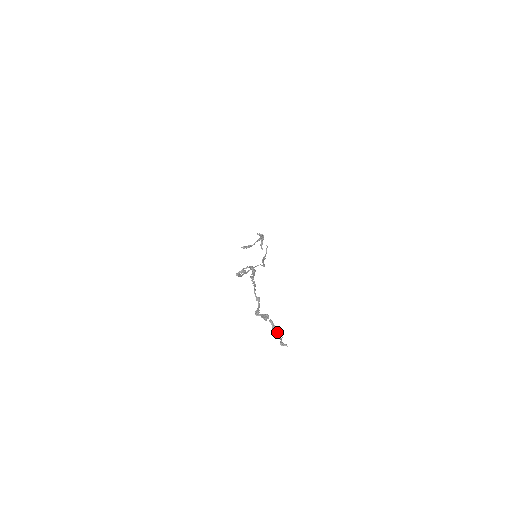
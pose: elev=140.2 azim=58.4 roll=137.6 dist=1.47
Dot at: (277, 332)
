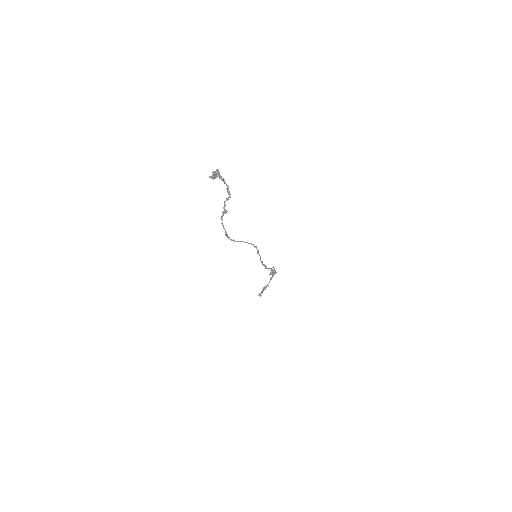
Dot at: occluded
